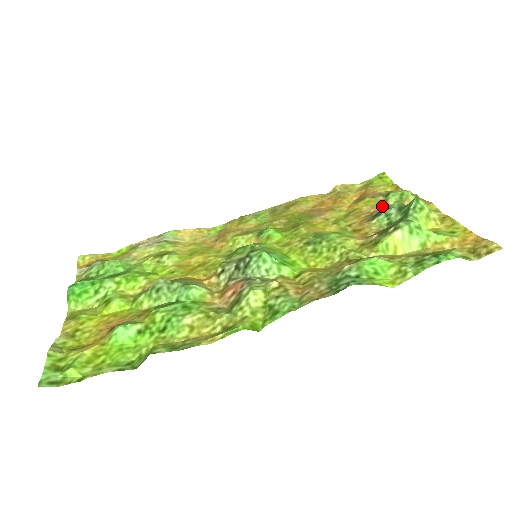
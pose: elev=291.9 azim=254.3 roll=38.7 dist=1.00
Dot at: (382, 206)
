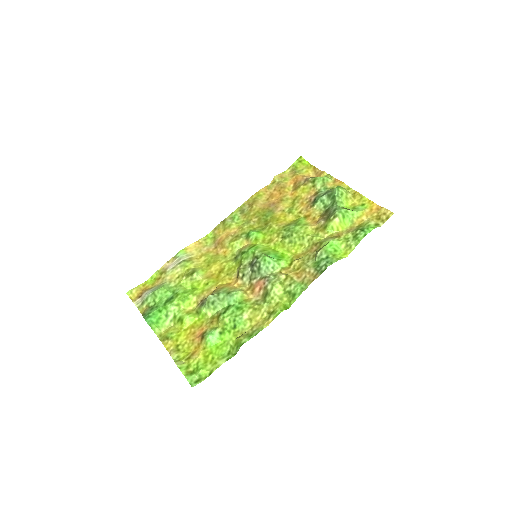
Dot at: (314, 191)
